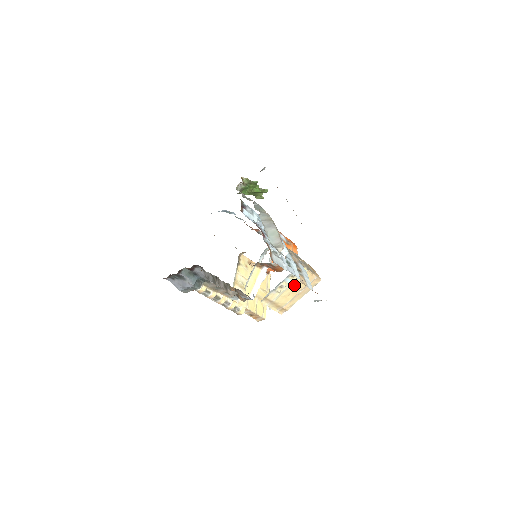
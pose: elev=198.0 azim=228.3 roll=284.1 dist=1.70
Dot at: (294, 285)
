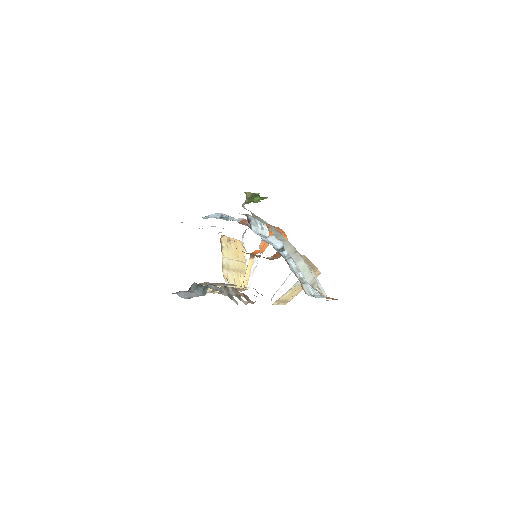
Dot at: (300, 284)
